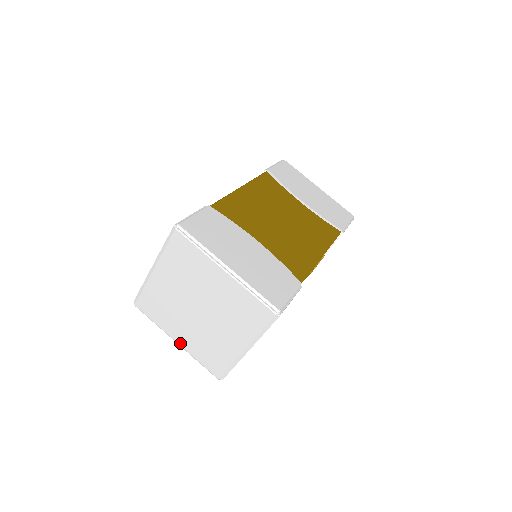
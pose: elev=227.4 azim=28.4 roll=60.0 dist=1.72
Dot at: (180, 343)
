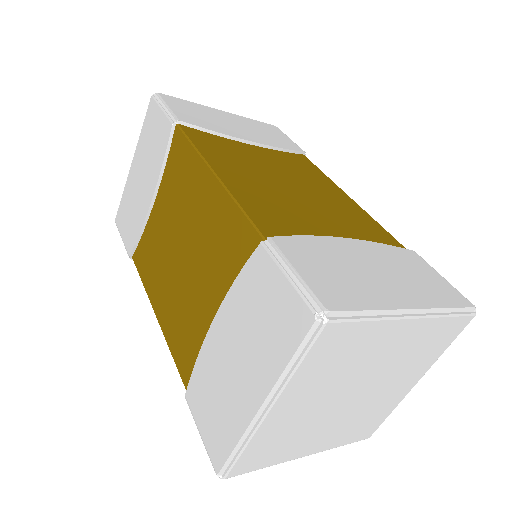
Dot at: (313, 452)
